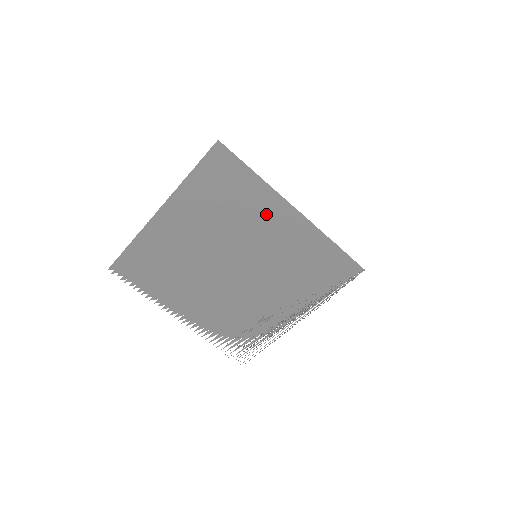
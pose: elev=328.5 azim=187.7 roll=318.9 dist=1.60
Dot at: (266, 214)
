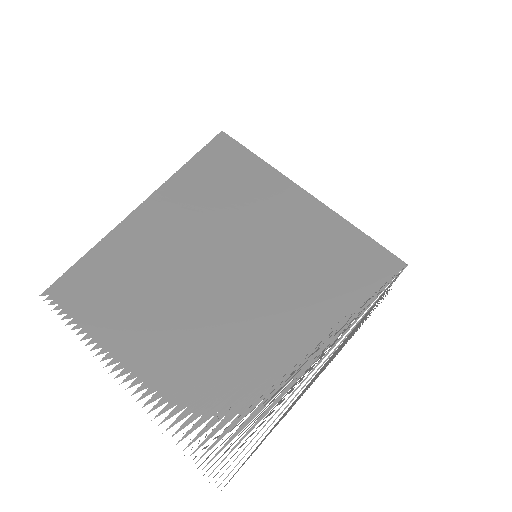
Dot at: (270, 200)
